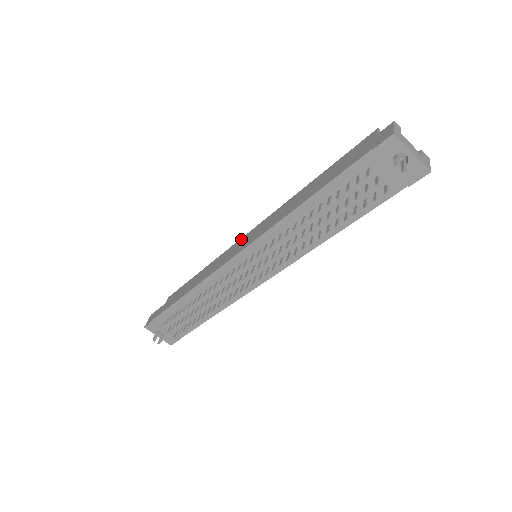
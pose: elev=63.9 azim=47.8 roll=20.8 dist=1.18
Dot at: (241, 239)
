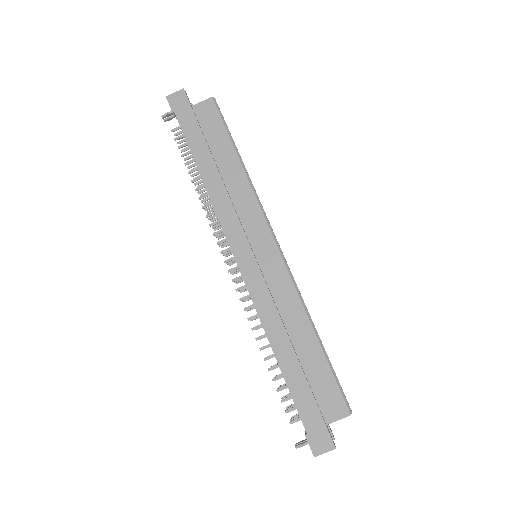
Dot at: (268, 233)
